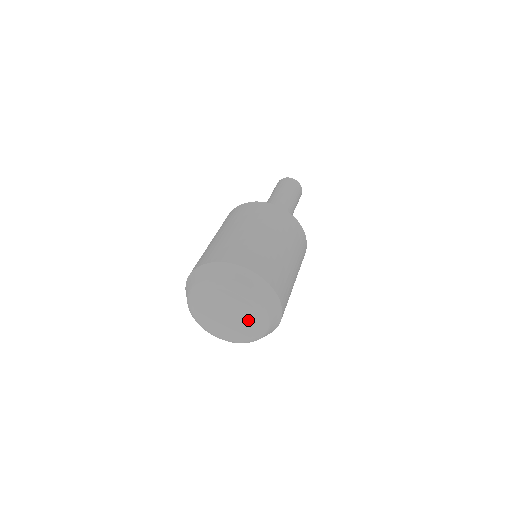
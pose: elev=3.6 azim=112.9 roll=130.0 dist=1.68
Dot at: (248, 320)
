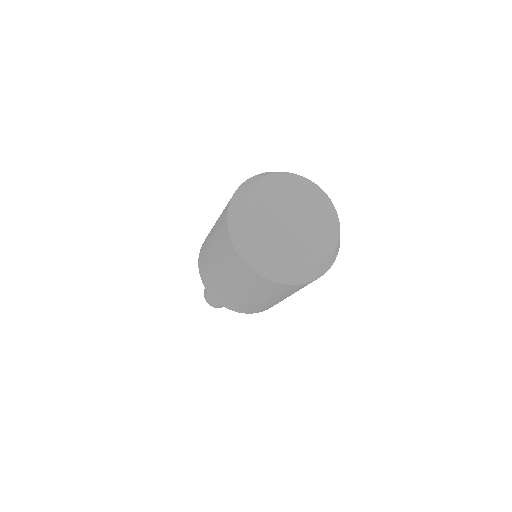
Dot at: (319, 230)
